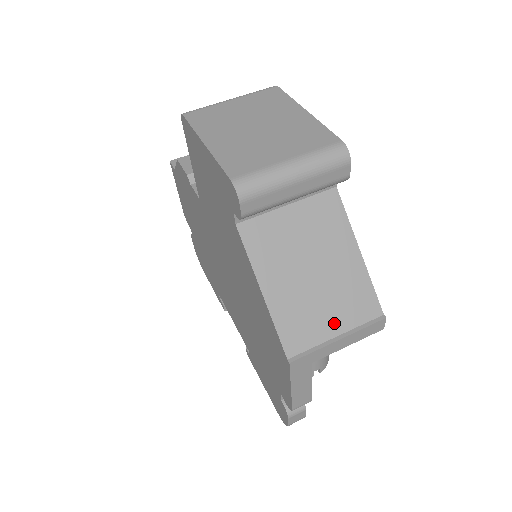
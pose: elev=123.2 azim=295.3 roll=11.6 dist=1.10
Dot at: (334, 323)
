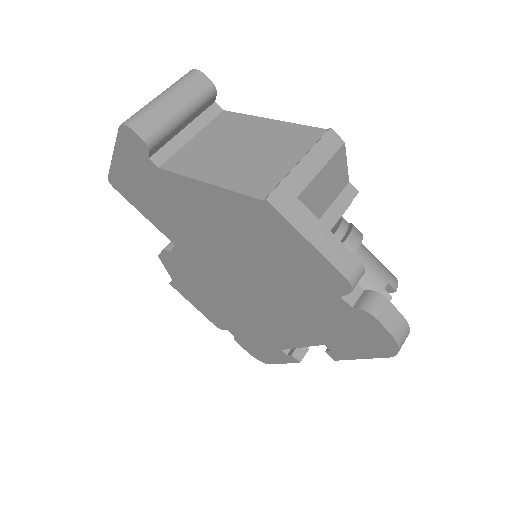
Dot at: (287, 159)
